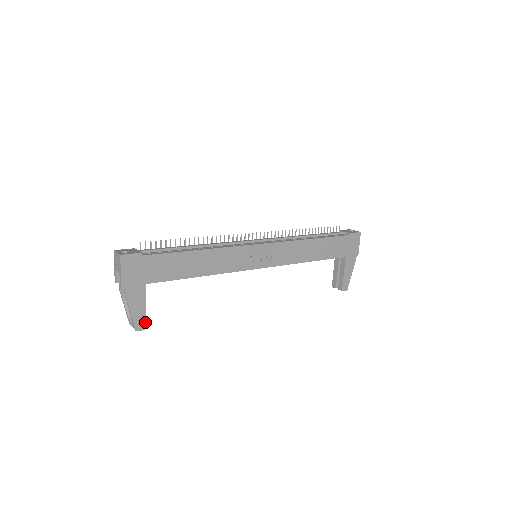
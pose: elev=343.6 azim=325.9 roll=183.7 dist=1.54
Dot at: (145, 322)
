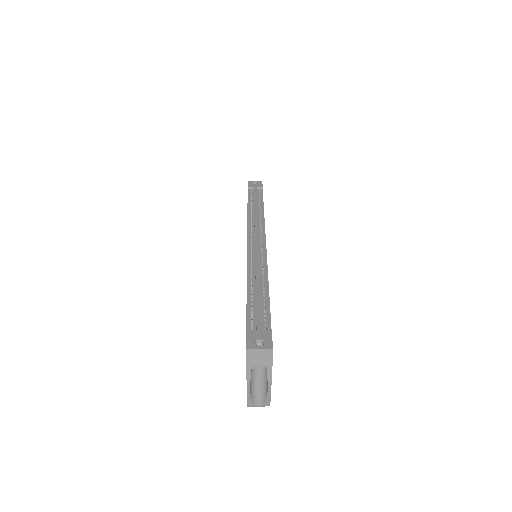
Dot at: occluded
